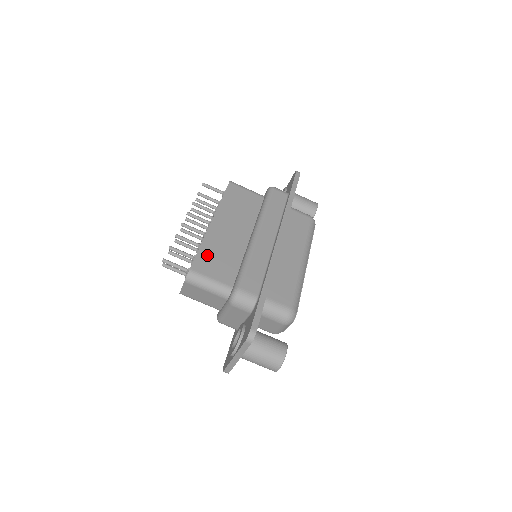
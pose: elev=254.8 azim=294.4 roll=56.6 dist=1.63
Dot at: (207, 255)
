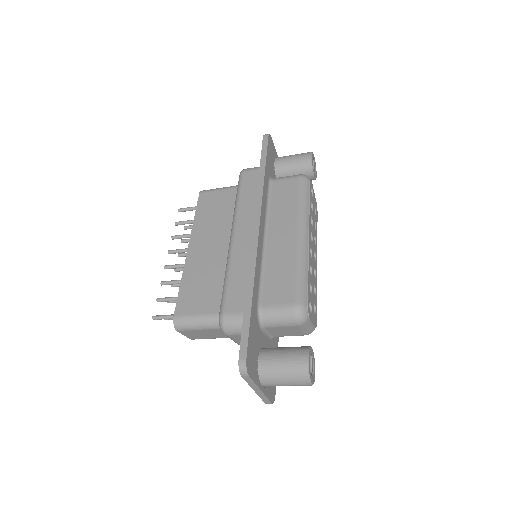
Dot at: (189, 291)
